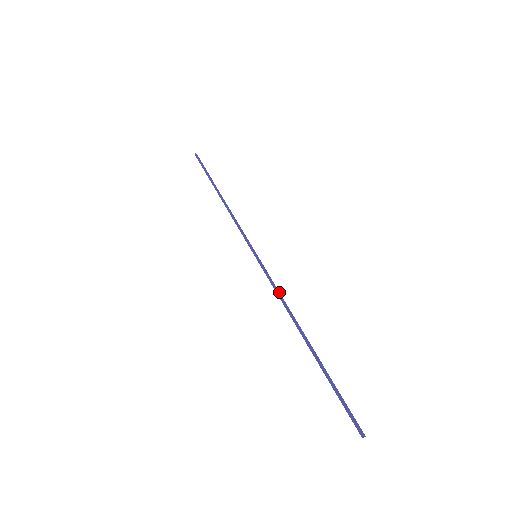
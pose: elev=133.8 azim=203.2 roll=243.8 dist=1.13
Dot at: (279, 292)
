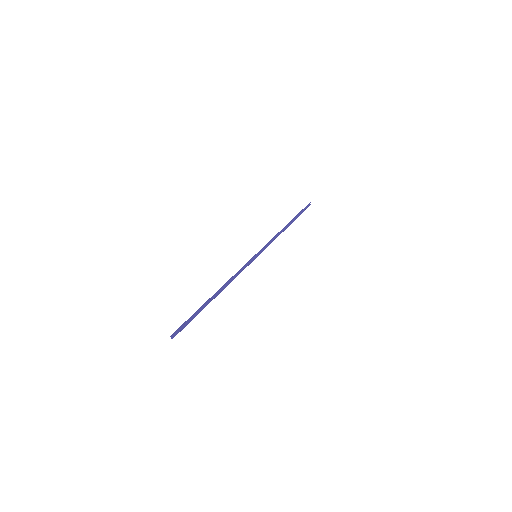
Dot at: occluded
